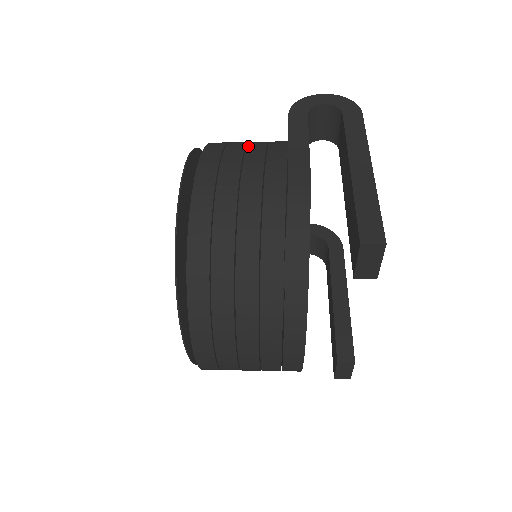
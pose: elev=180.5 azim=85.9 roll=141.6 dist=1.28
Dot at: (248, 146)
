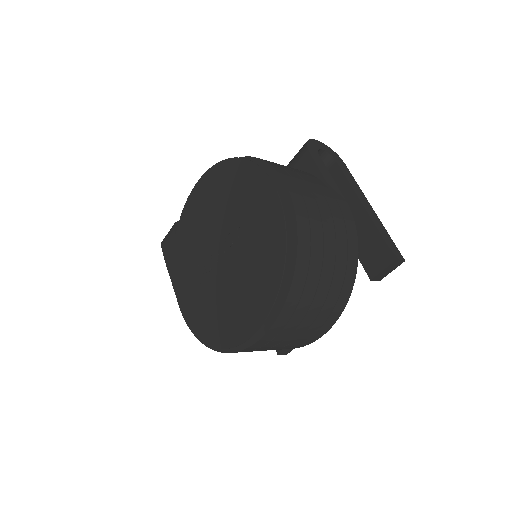
Dot at: (295, 171)
